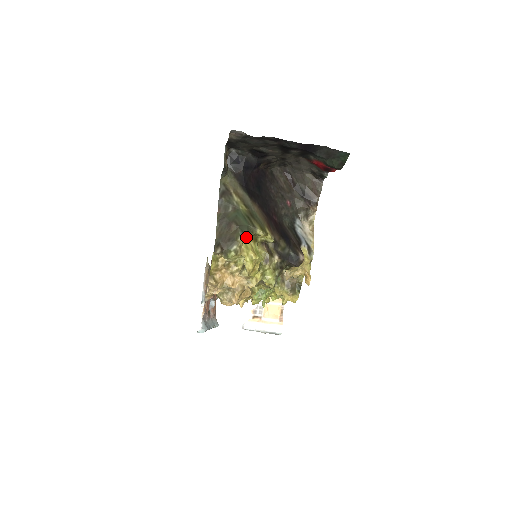
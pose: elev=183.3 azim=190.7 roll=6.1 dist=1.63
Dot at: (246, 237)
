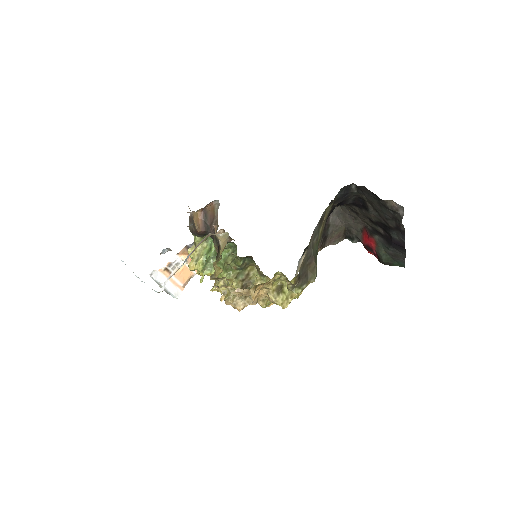
Dot at: occluded
